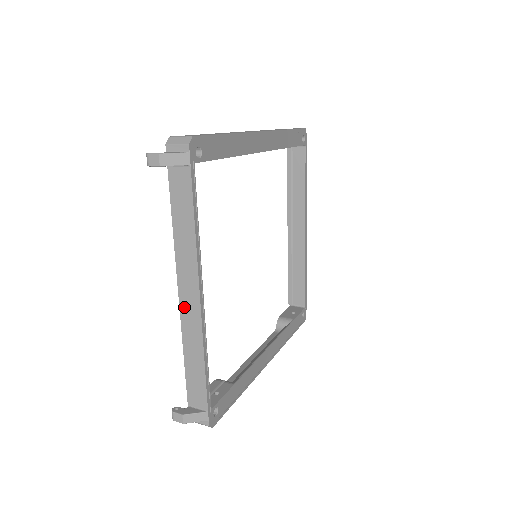
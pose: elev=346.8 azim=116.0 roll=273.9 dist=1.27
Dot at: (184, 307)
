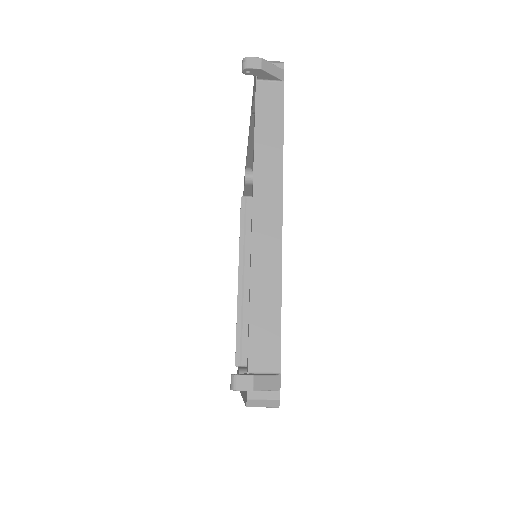
Dot at: (259, 229)
